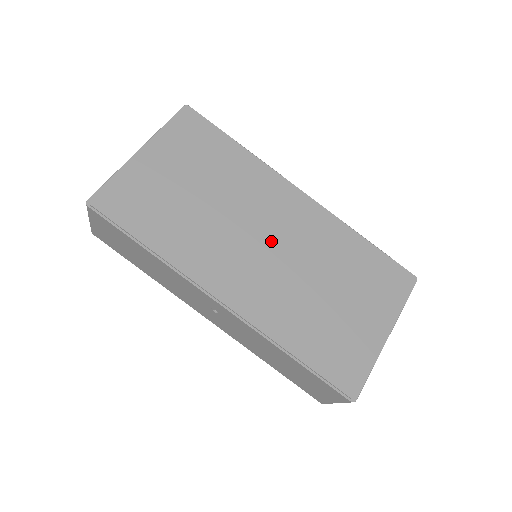
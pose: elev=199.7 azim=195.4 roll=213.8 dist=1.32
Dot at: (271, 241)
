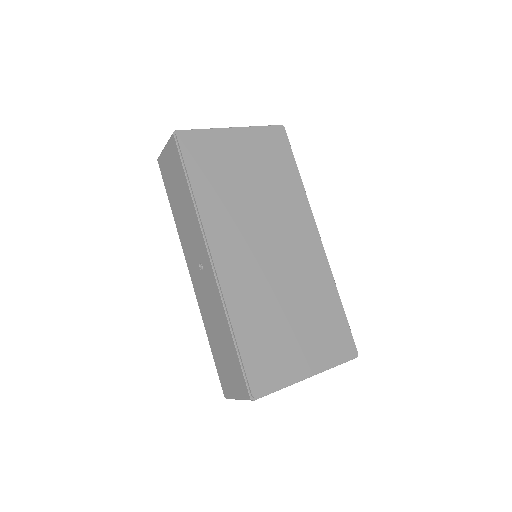
Dot at: (275, 249)
